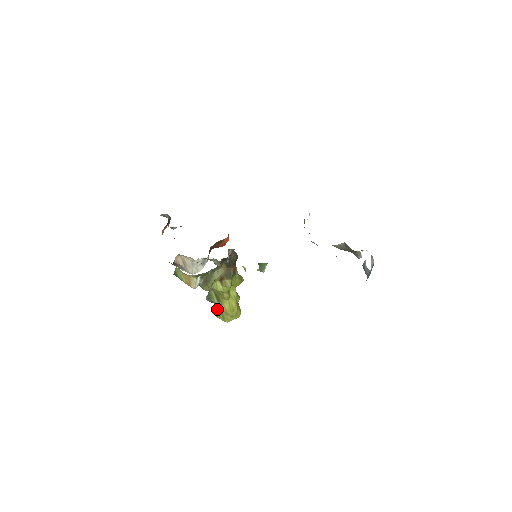
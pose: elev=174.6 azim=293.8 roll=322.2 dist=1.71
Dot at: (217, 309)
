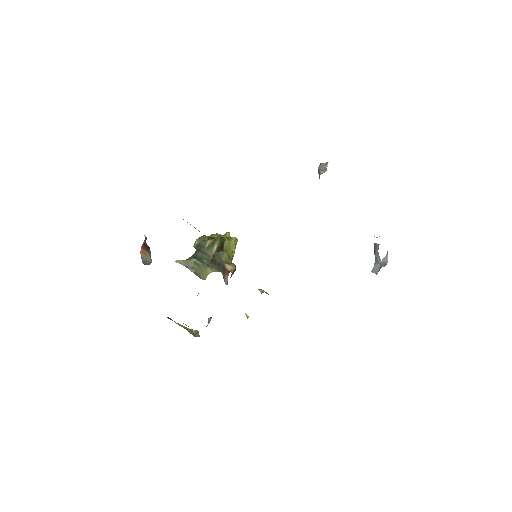
Dot at: occluded
